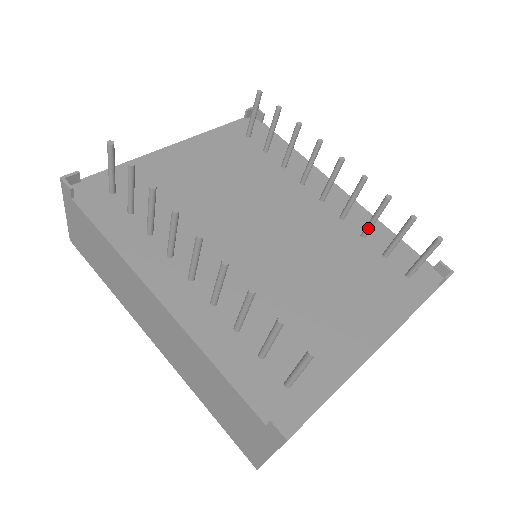
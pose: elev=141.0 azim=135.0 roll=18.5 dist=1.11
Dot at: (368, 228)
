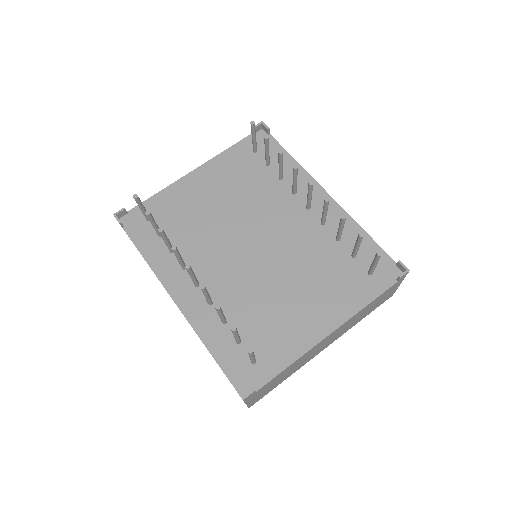
Dot at: (338, 235)
